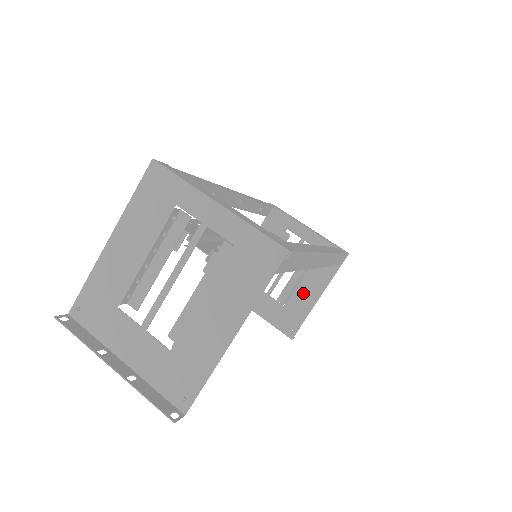
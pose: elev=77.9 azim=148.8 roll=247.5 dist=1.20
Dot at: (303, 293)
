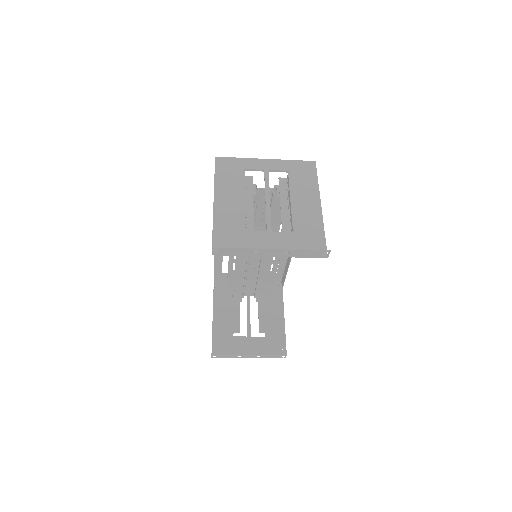
Dot at: (272, 320)
